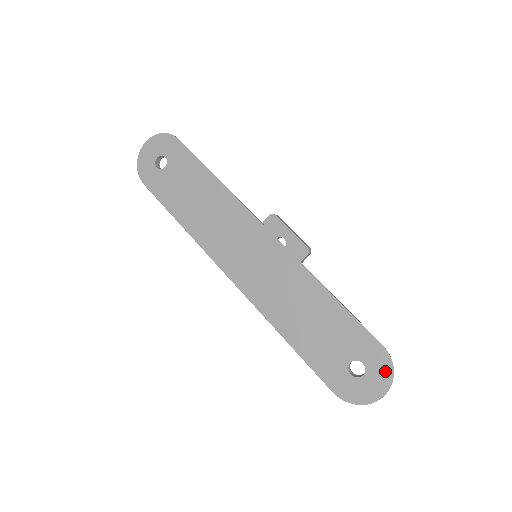
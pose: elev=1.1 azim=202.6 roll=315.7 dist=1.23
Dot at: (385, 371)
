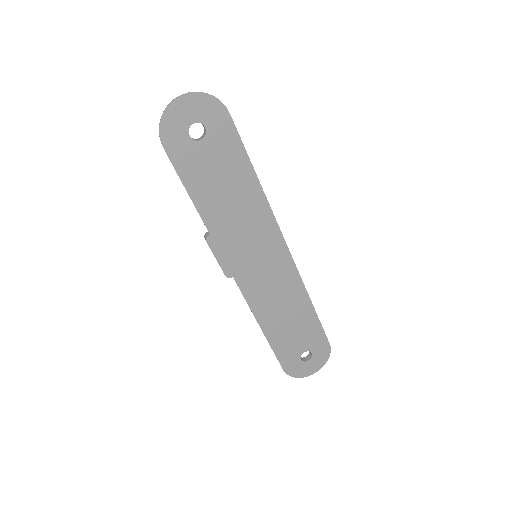
Dot at: (323, 359)
